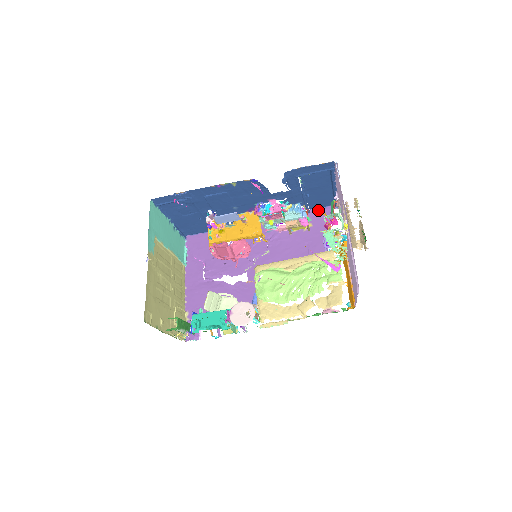
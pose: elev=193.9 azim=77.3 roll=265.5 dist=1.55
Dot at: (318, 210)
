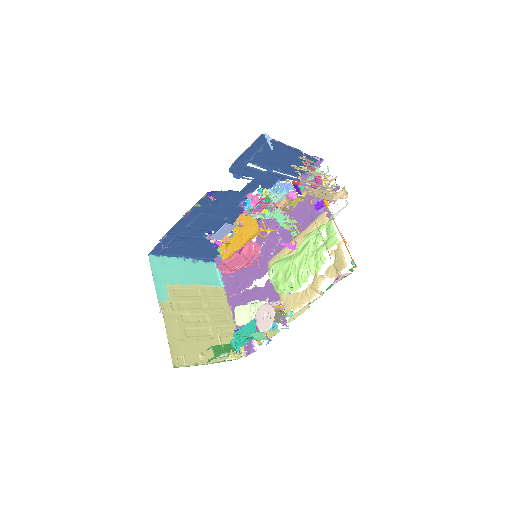
Dot at: (307, 173)
